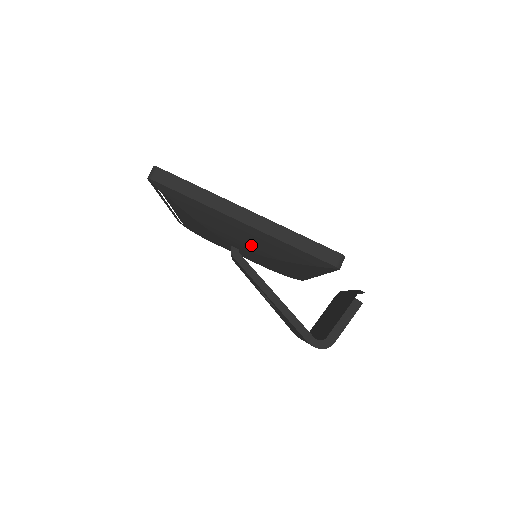
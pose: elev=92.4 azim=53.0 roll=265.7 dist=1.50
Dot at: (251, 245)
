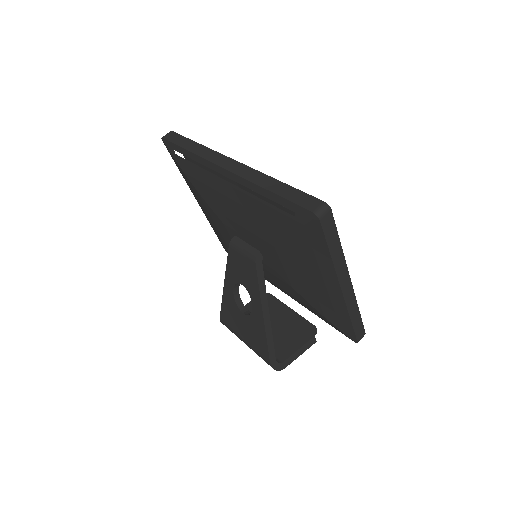
Dot at: (302, 284)
